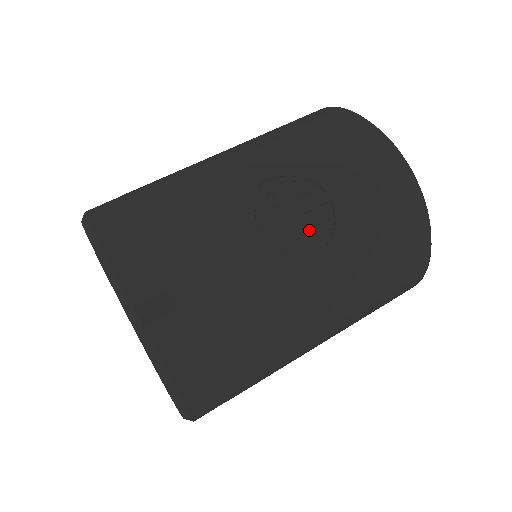
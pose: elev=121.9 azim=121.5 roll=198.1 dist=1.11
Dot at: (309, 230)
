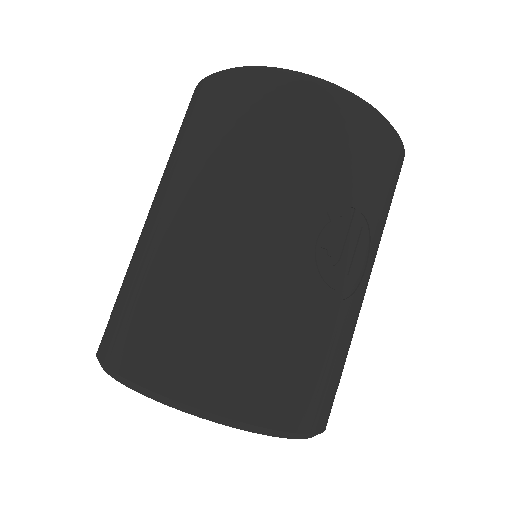
Dot at: (359, 253)
